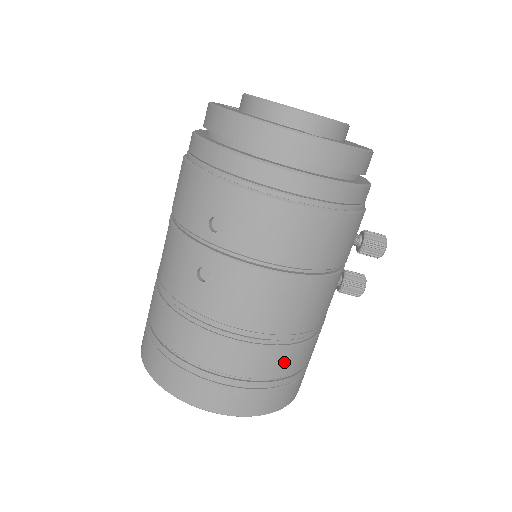
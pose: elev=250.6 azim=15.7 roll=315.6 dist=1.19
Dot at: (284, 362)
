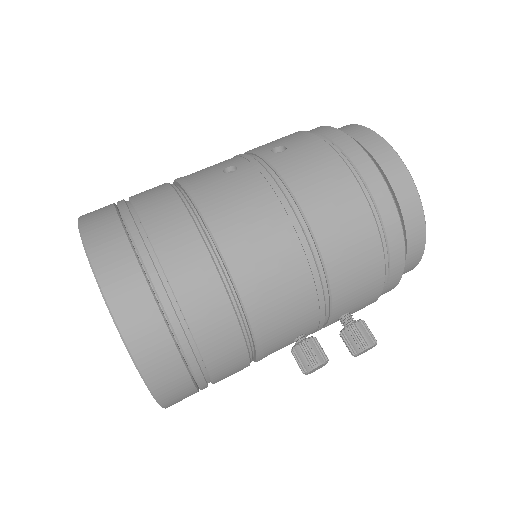
Dot at: (204, 299)
